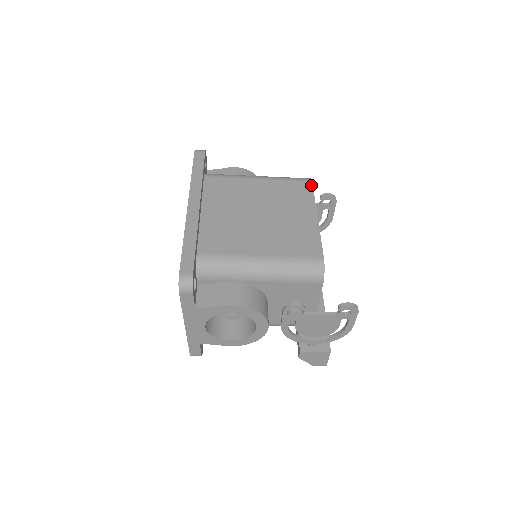
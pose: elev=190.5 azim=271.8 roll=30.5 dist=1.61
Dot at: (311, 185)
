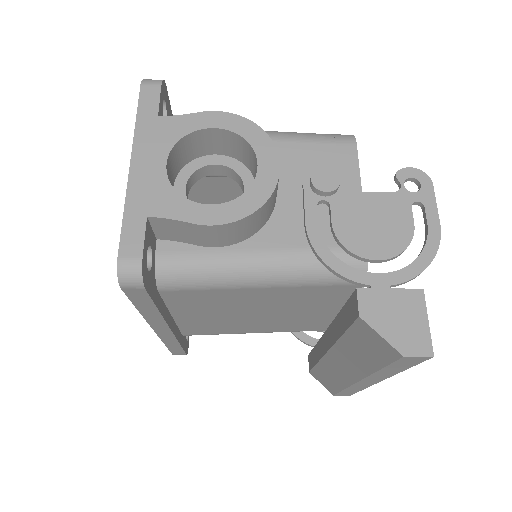
Dot at: occluded
